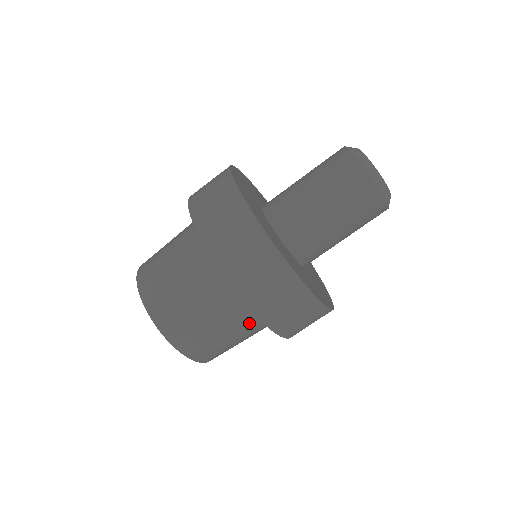
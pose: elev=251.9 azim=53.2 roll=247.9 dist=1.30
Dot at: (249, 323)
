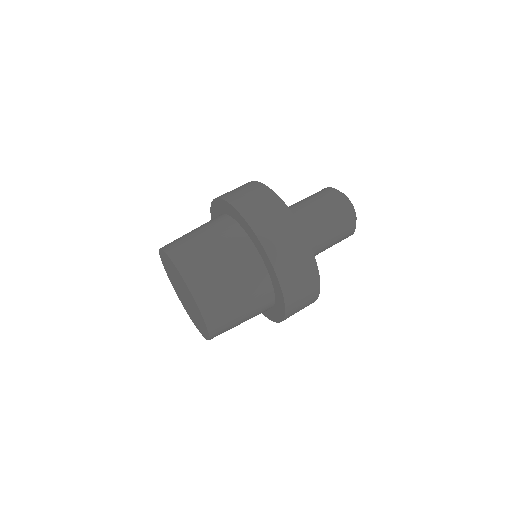
Dot at: (224, 230)
